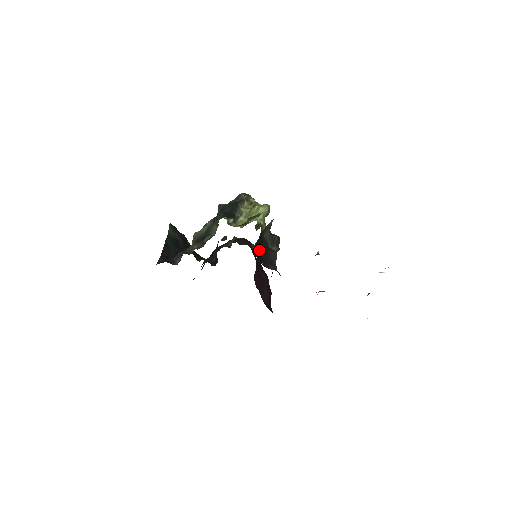
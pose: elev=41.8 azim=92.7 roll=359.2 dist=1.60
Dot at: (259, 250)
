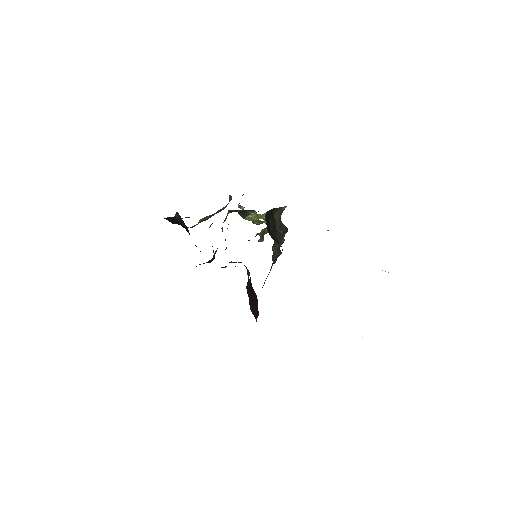
Dot at: (268, 220)
